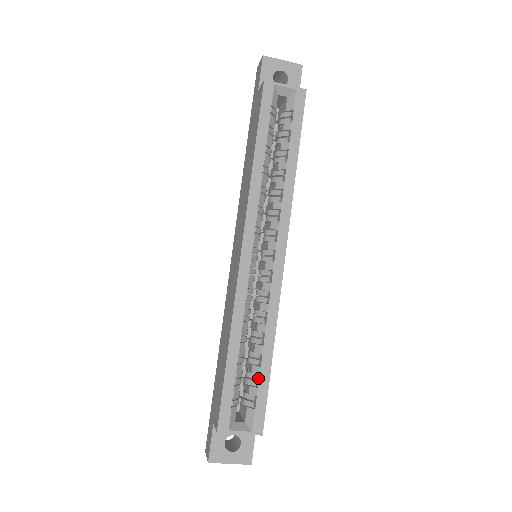
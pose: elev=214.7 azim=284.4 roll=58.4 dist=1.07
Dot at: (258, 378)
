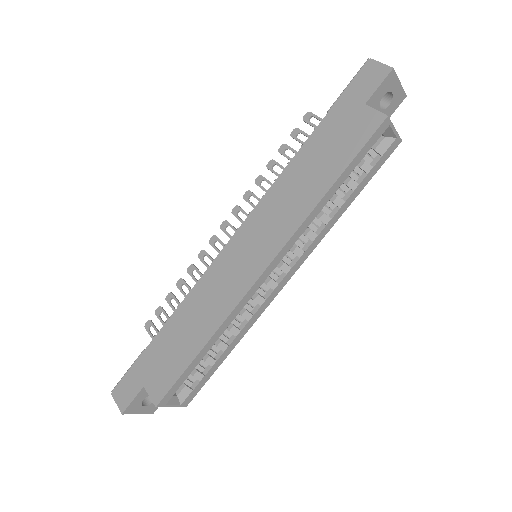
Dot at: (208, 367)
